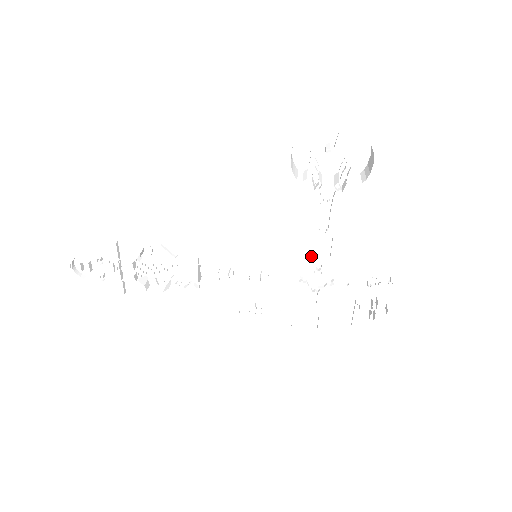
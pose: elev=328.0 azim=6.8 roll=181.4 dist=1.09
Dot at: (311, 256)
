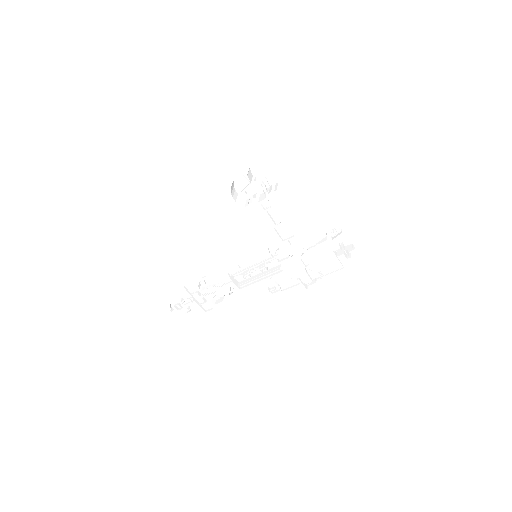
Dot at: (284, 240)
